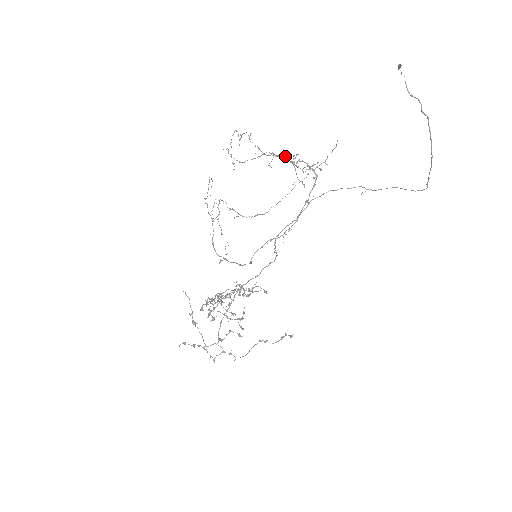
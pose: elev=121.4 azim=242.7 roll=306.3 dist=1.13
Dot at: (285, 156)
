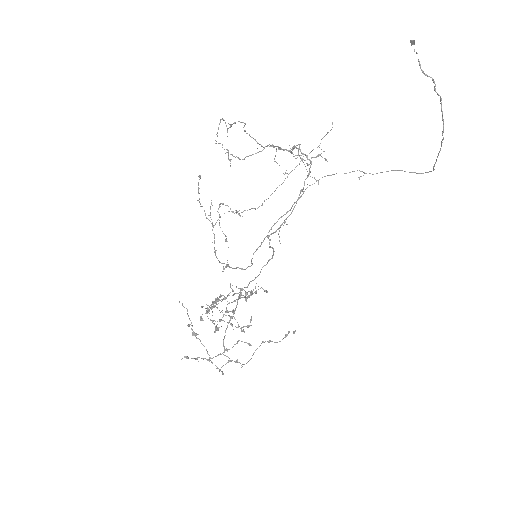
Dot at: occluded
